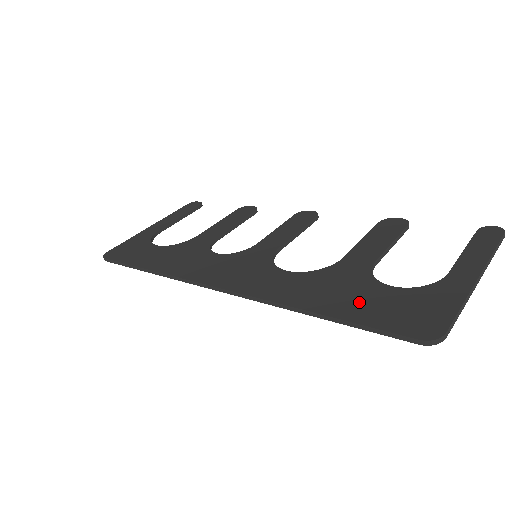
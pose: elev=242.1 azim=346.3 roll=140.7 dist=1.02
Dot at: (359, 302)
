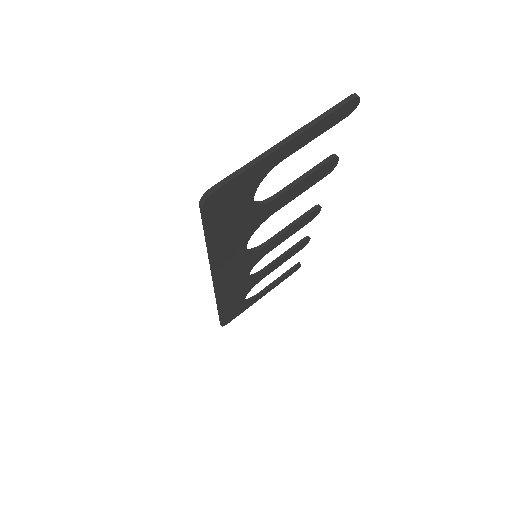
Dot at: occluded
